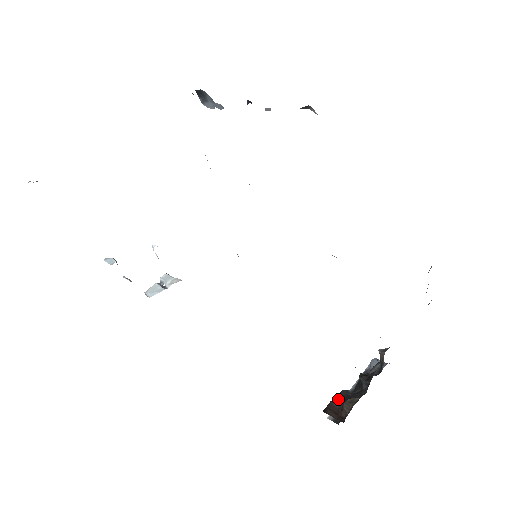
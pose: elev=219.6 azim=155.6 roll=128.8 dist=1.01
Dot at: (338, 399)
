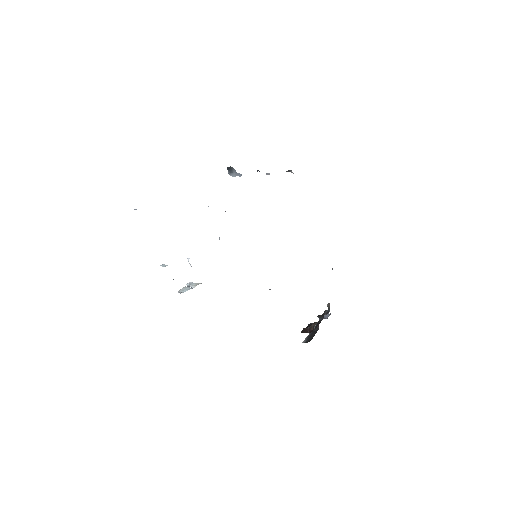
Dot at: (308, 326)
